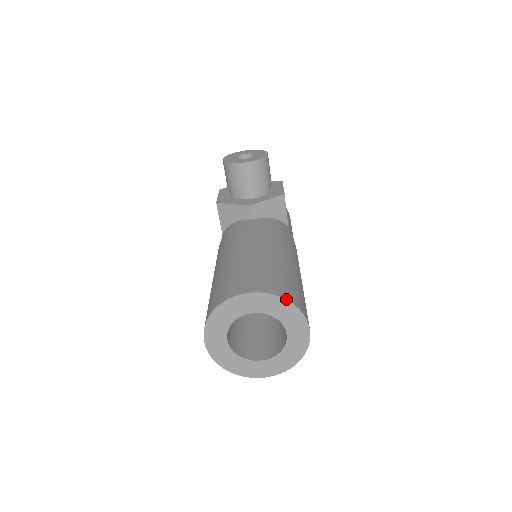
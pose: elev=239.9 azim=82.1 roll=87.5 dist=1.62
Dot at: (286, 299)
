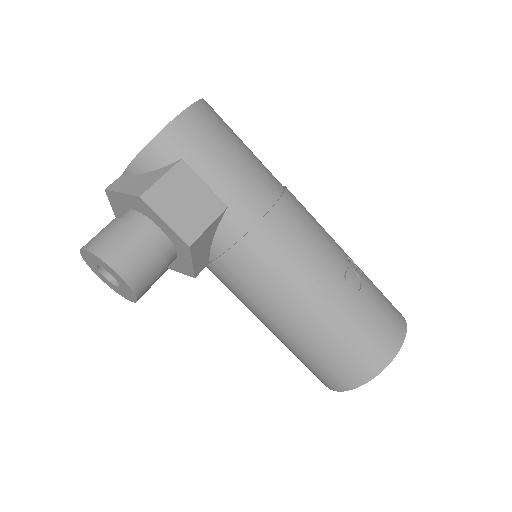
Dot at: occluded
